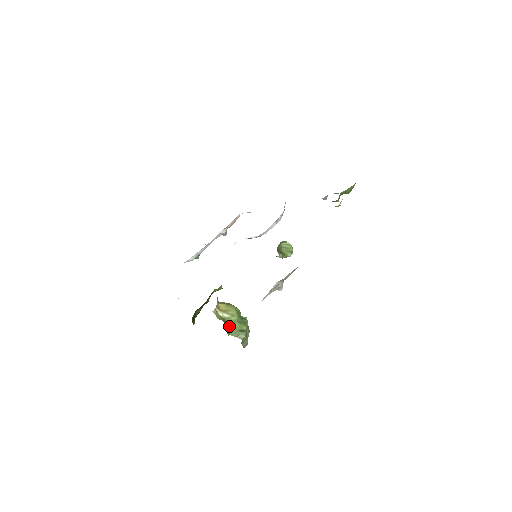
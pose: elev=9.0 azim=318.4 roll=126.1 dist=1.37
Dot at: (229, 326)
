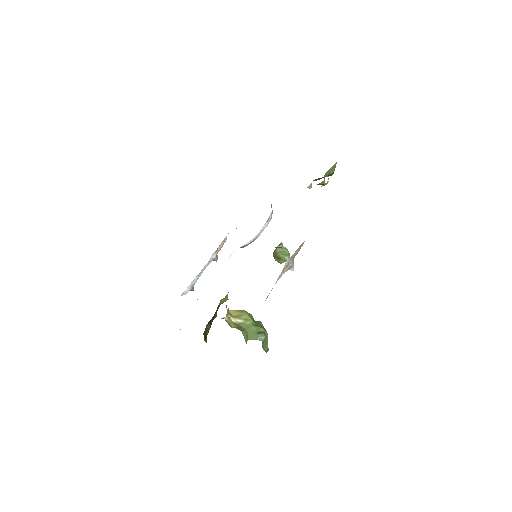
Dot at: (245, 332)
